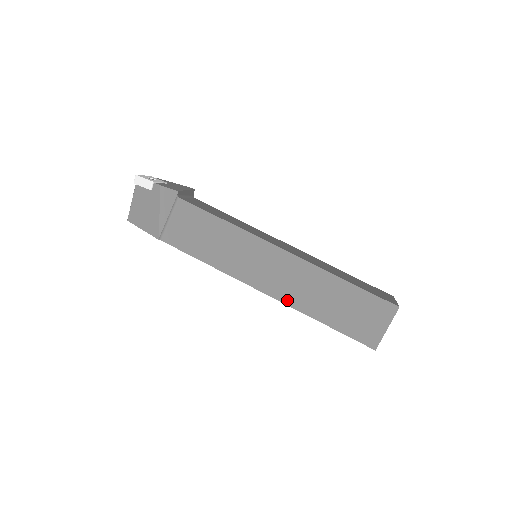
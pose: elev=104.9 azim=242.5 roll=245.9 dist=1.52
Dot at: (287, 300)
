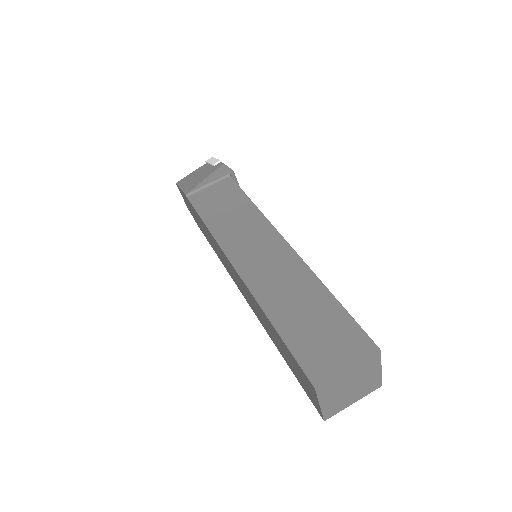
Dot at: (253, 285)
